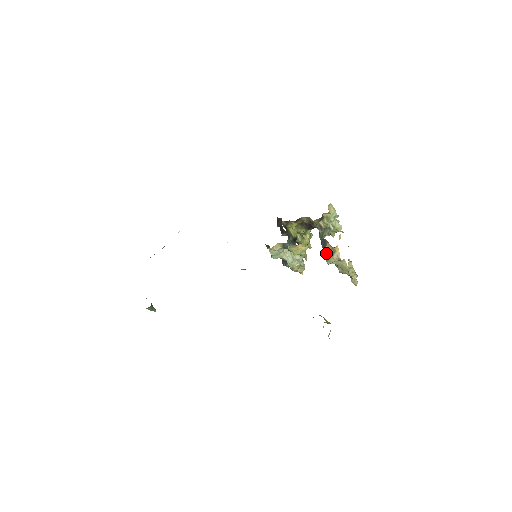
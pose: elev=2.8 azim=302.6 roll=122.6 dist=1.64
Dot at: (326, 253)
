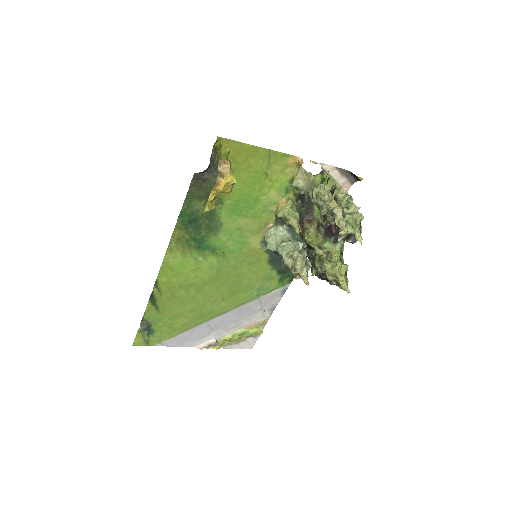
Dot at: occluded
